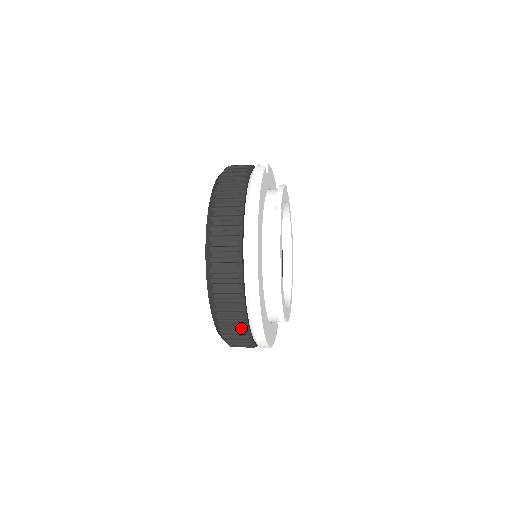
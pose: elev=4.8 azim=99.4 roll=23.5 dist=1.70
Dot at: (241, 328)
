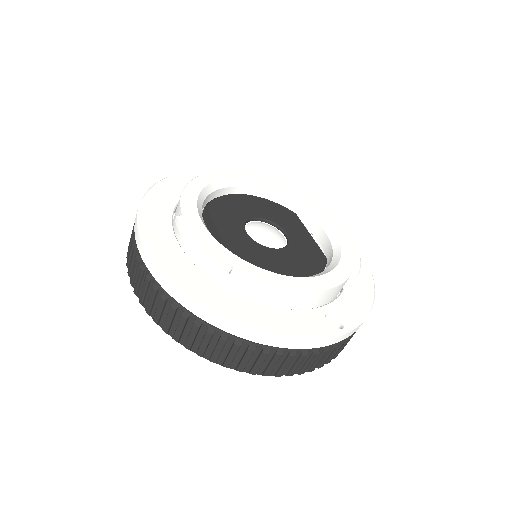
Dot at: (161, 301)
